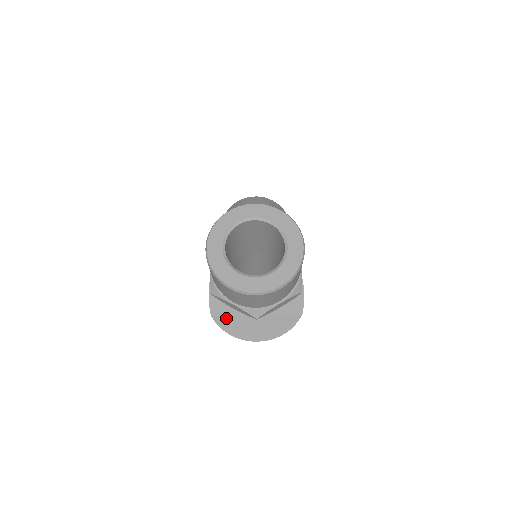
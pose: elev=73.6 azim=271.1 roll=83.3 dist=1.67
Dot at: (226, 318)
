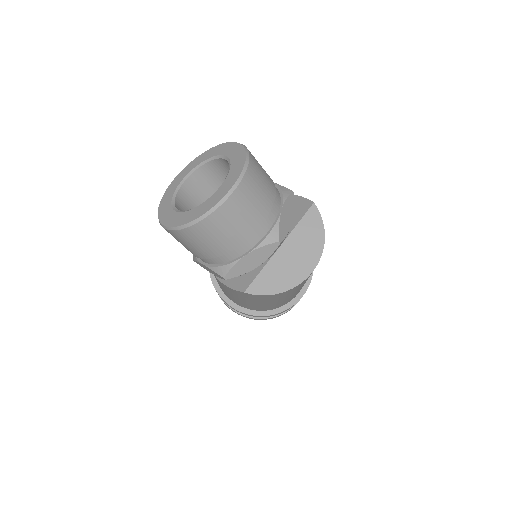
Dot at: (260, 280)
